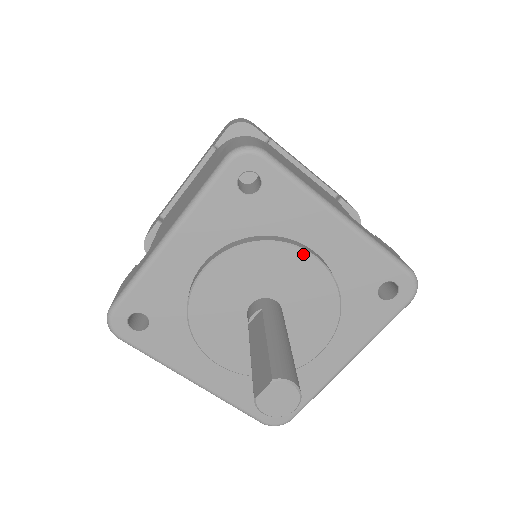
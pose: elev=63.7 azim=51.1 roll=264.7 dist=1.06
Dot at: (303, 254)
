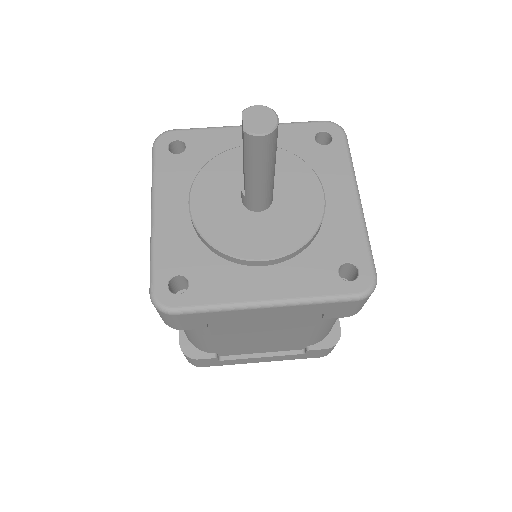
Dot at: (242, 148)
